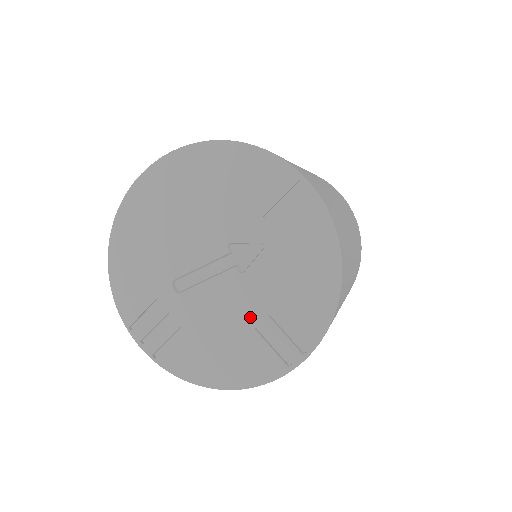
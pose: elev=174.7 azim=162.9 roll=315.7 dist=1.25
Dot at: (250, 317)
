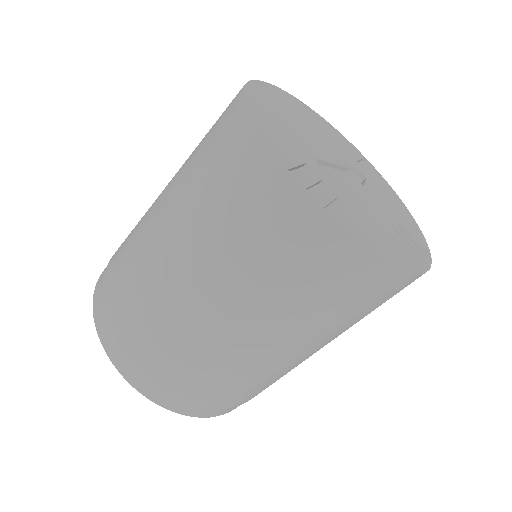
Dot at: (384, 216)
